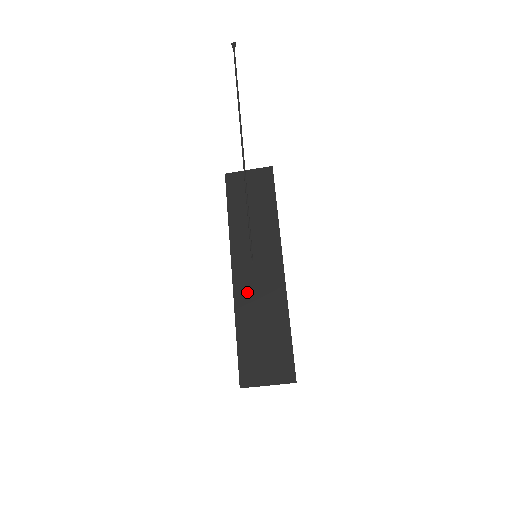
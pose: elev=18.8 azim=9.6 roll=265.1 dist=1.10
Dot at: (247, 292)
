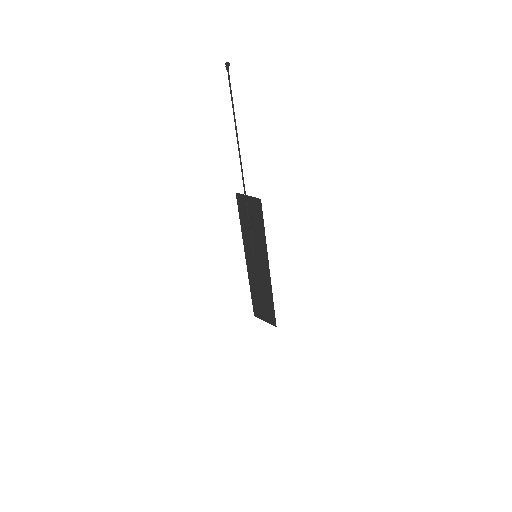
Dot at: (253, 274)
